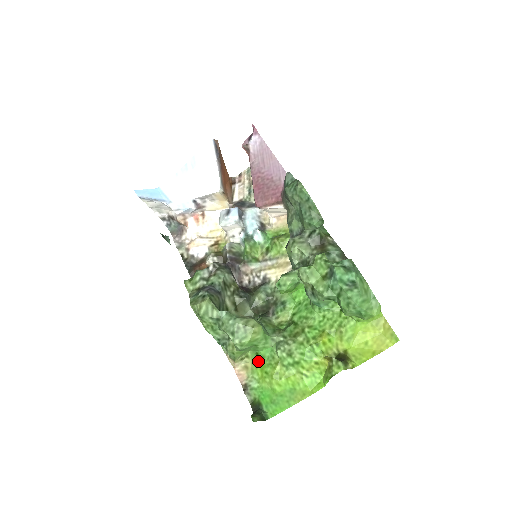
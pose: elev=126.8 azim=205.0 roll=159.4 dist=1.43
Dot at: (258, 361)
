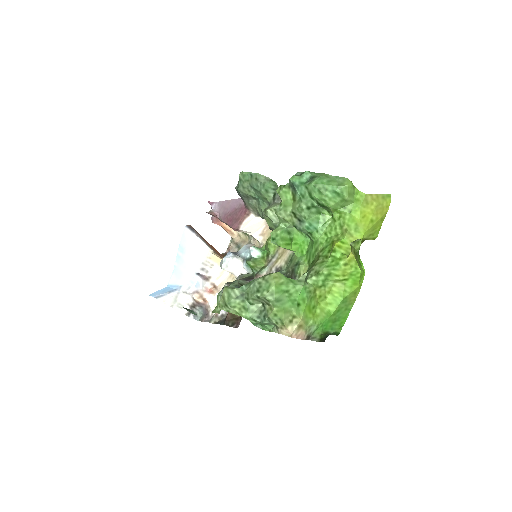
Dot at: (304, 310)
